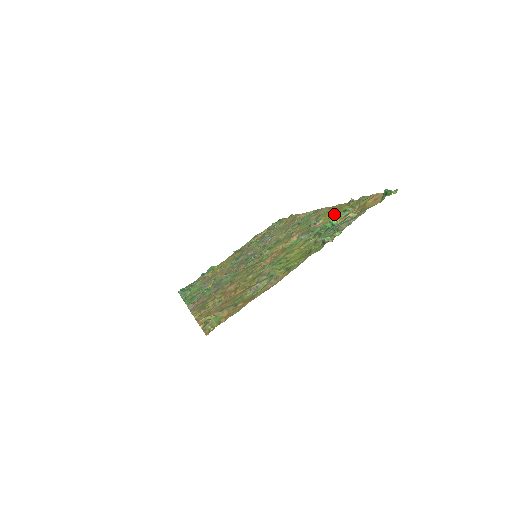
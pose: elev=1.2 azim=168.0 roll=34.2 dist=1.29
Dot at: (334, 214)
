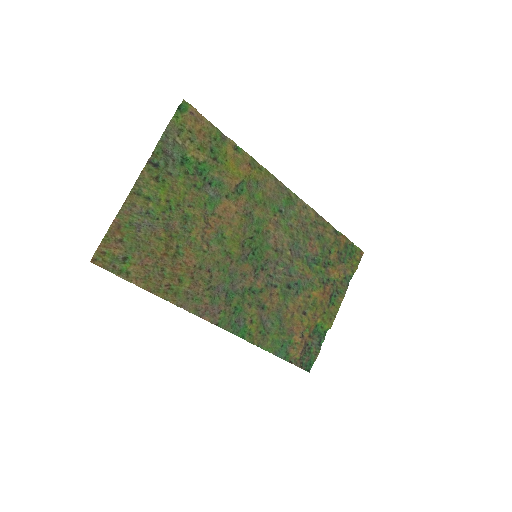
Dot at: (239, 167)
